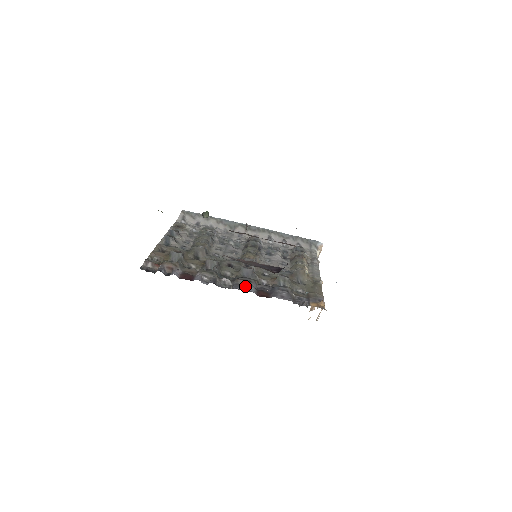
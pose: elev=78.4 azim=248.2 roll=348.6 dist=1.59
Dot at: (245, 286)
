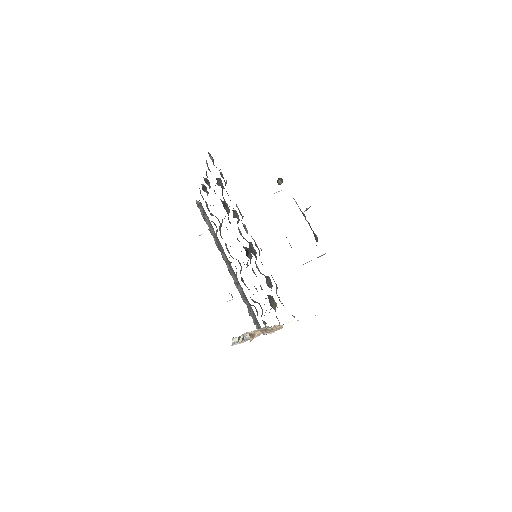
Dot at: (256, 245)
